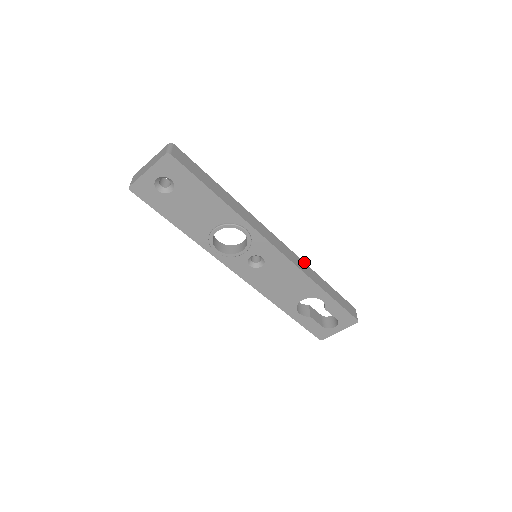
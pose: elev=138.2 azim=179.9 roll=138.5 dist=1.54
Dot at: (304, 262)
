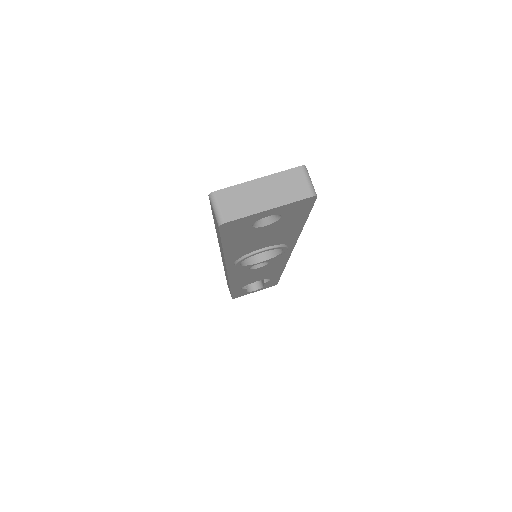
Dot at: occluded
